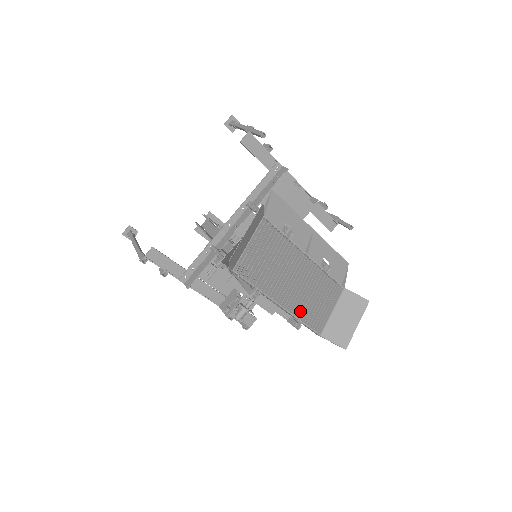
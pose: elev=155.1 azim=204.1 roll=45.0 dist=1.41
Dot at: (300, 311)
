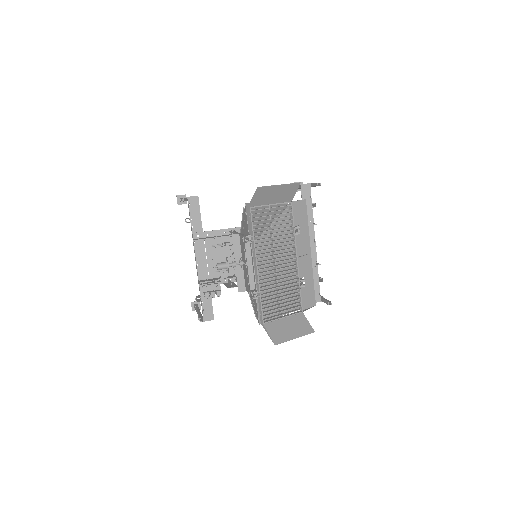
Dot at: (264, 289)
